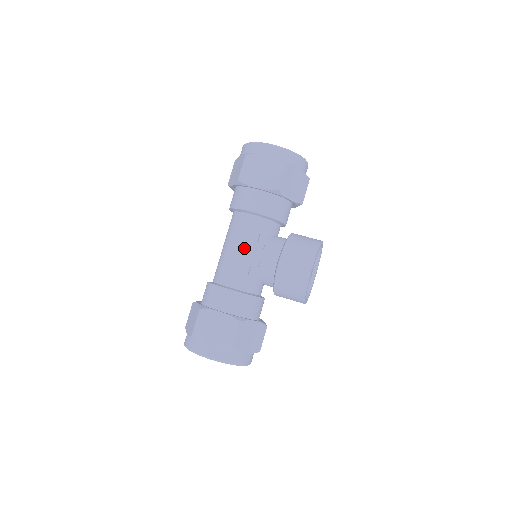
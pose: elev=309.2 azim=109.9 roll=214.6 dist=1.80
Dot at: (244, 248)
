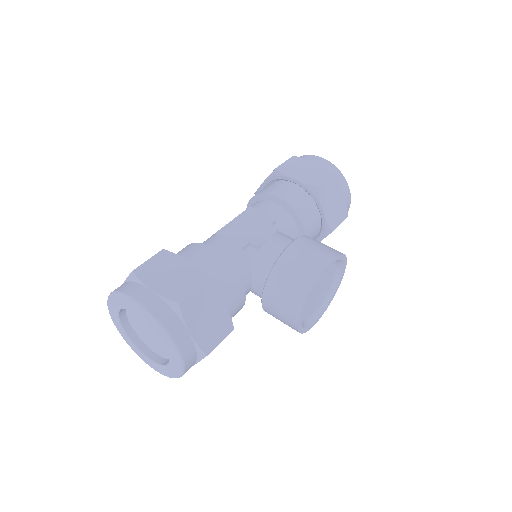
Dot at: (251, 225)
